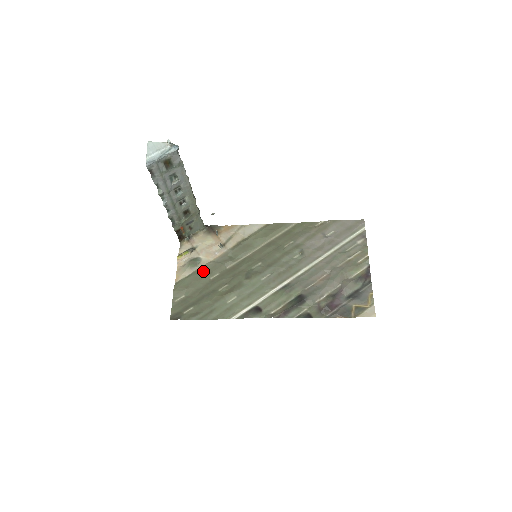
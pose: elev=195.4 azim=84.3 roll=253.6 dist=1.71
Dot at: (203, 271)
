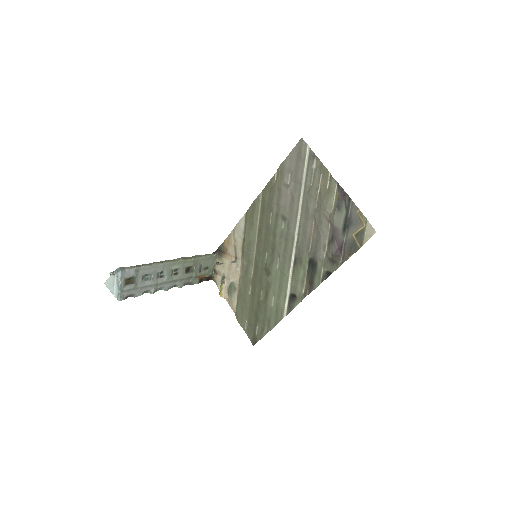
Dot at: (241, 292)
